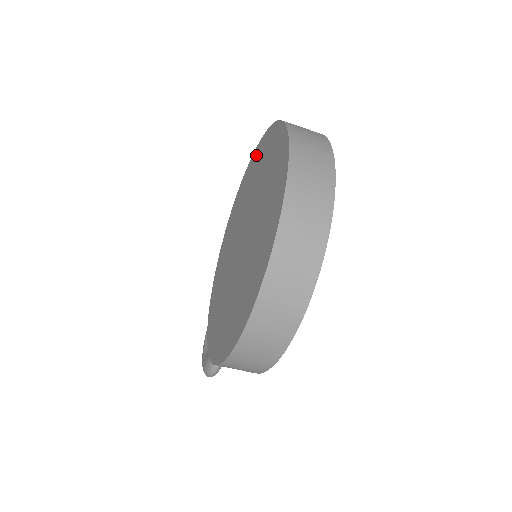
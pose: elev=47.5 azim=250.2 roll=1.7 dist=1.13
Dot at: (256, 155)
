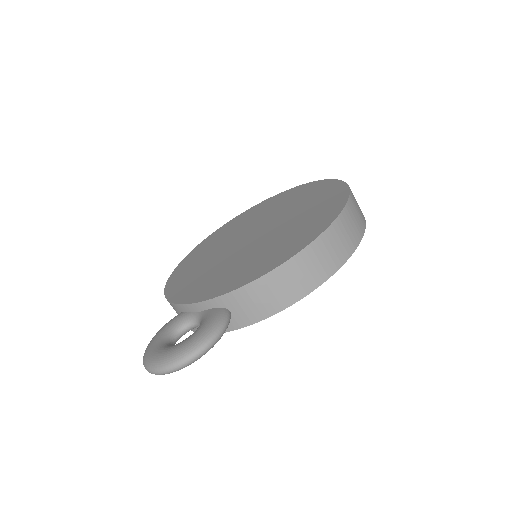
Dot at: (223, 229)
